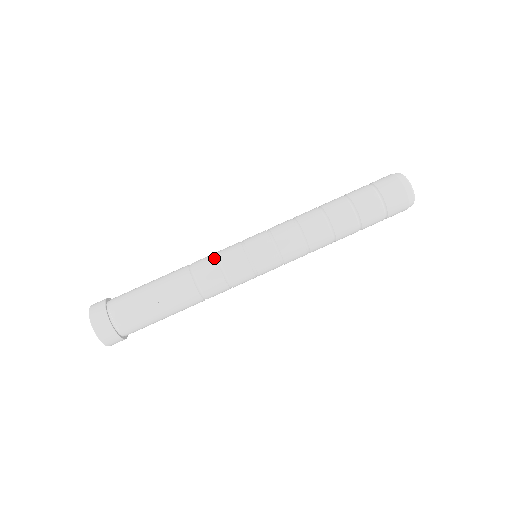
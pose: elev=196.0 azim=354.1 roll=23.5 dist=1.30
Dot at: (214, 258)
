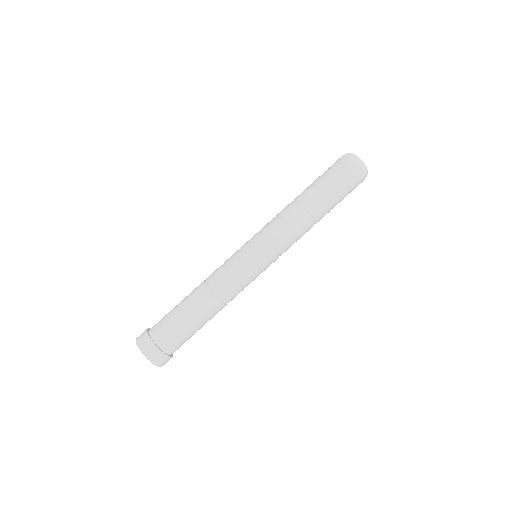
Dot at: (225, 270)
